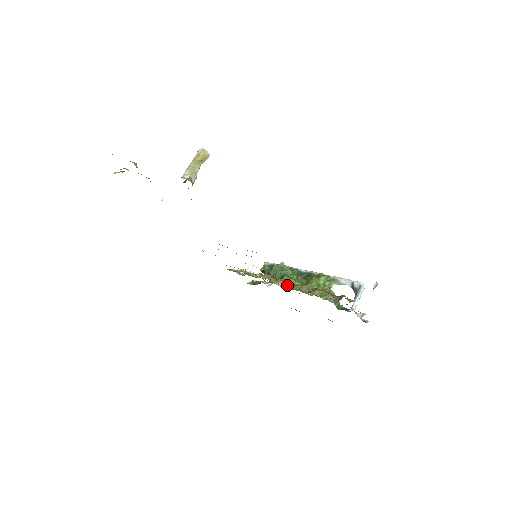
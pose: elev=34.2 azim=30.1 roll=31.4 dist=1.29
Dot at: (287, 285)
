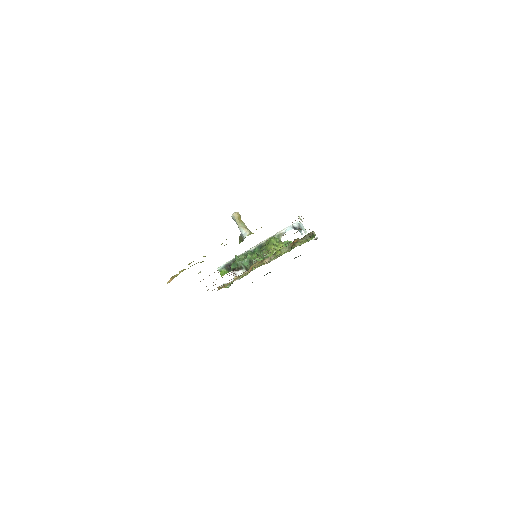
Dot at: (270, 259)
